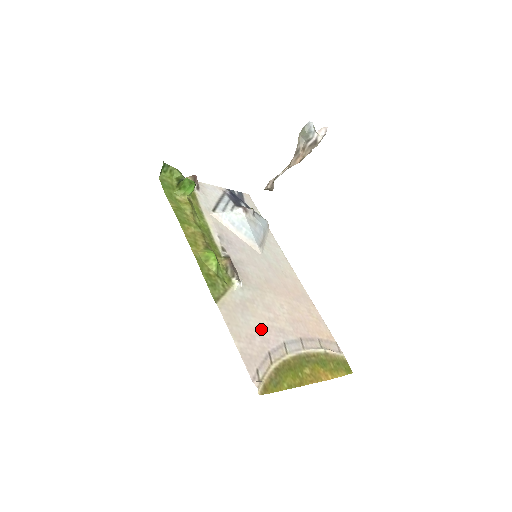
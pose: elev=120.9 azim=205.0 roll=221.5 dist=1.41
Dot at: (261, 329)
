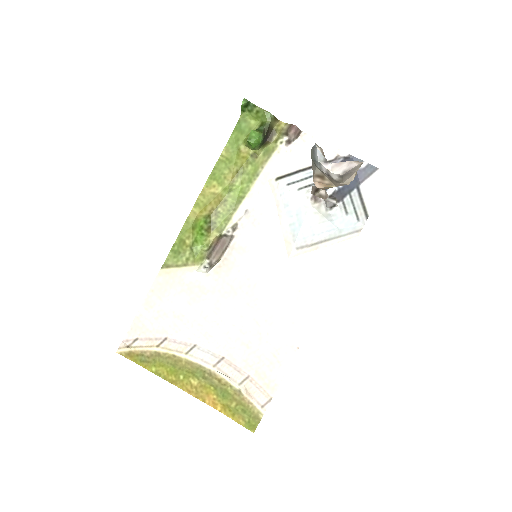
Dot at: (183, 317)
